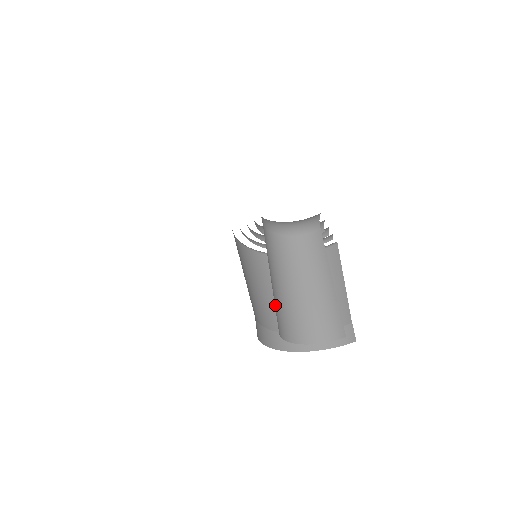
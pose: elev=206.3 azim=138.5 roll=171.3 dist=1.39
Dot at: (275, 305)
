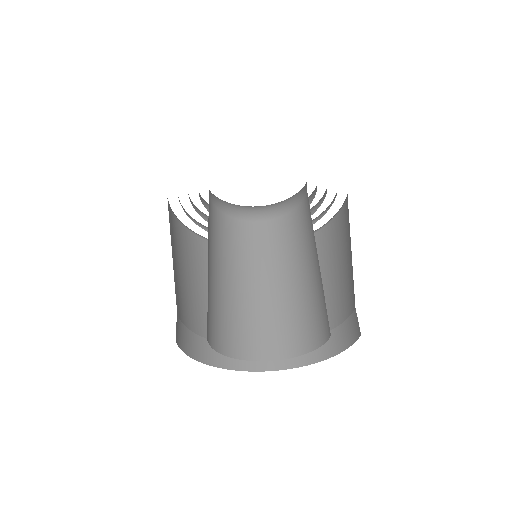
Dot at: (238, 319)
